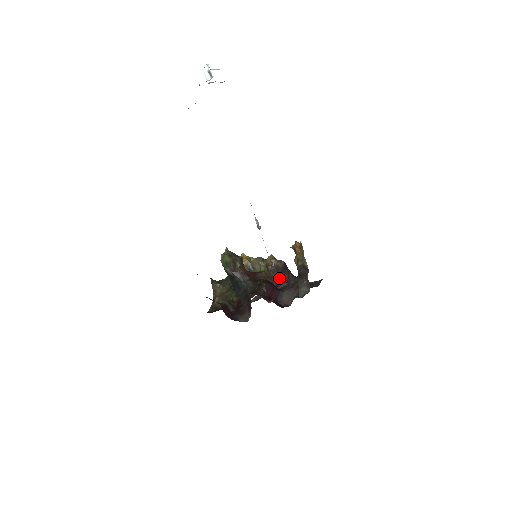
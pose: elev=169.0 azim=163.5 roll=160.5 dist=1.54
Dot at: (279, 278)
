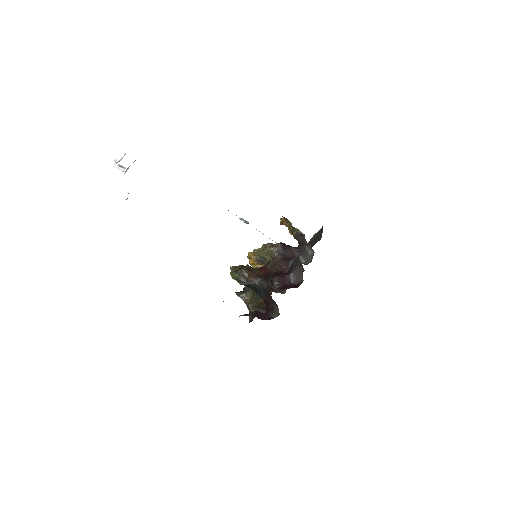
Dot at: (284, 259)
